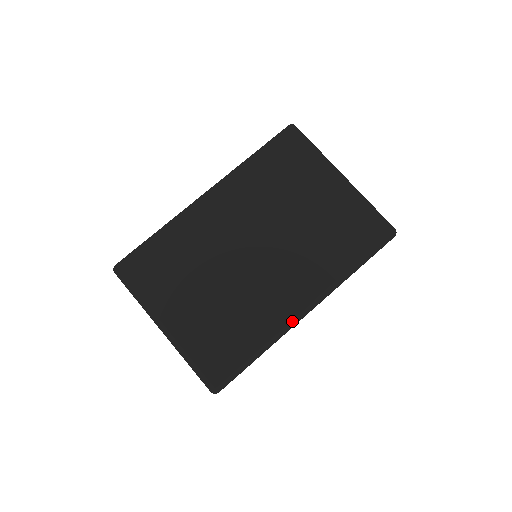
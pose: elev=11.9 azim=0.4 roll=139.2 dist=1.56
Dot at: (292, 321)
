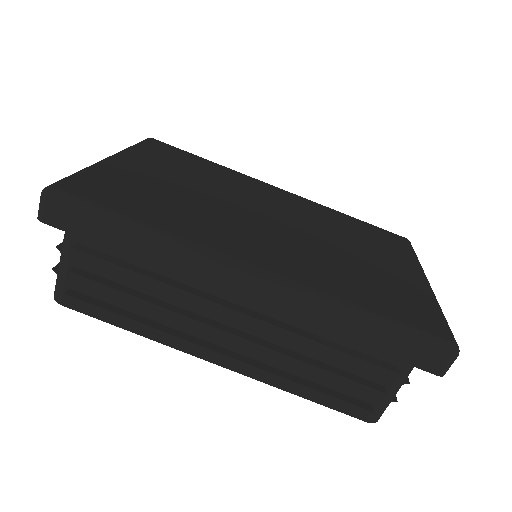
Dot at: (222, 253)
